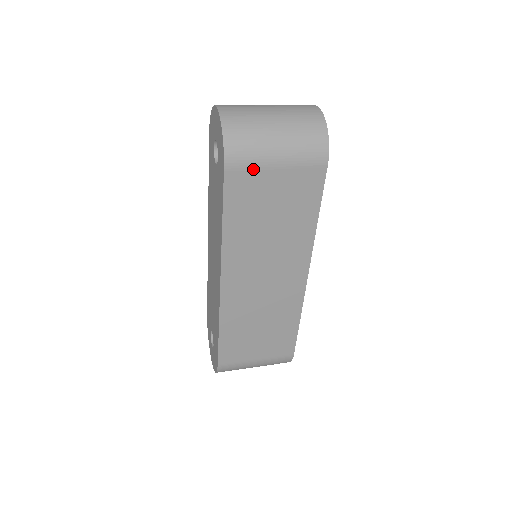
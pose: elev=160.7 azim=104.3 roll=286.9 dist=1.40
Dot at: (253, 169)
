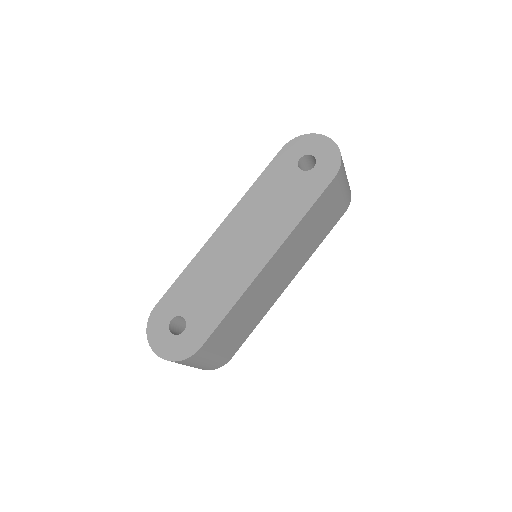
Dot at: (338, 188)
